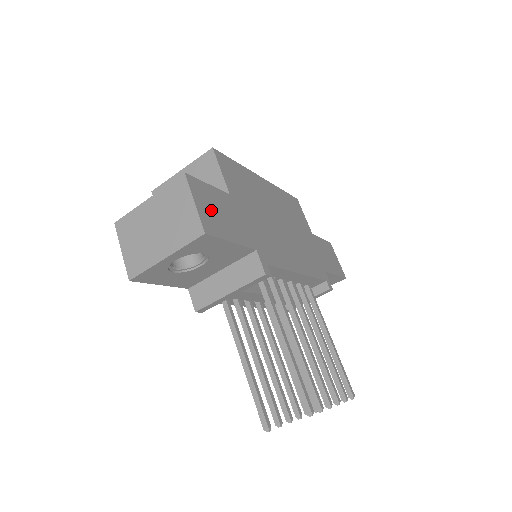
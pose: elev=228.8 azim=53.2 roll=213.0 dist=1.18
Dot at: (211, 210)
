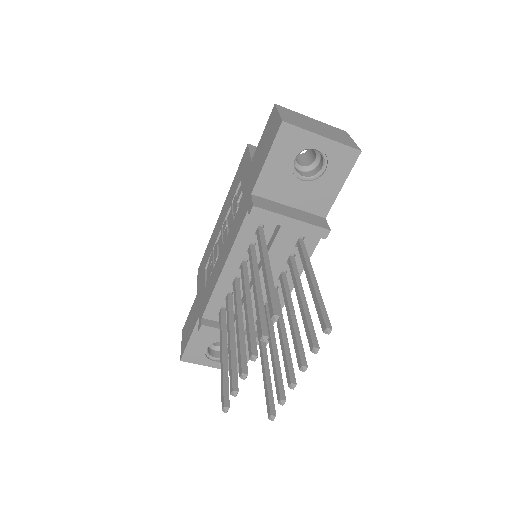
Dot at: occluded
